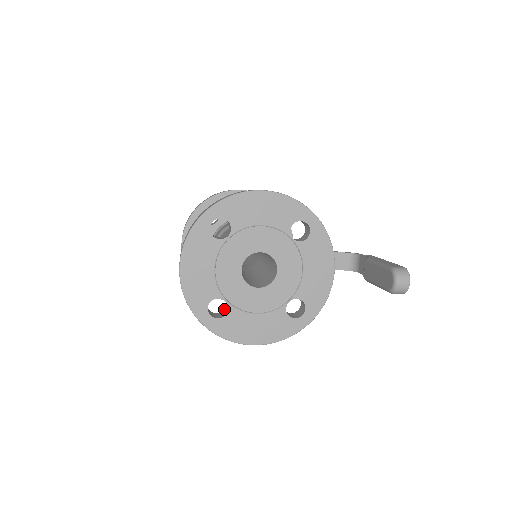
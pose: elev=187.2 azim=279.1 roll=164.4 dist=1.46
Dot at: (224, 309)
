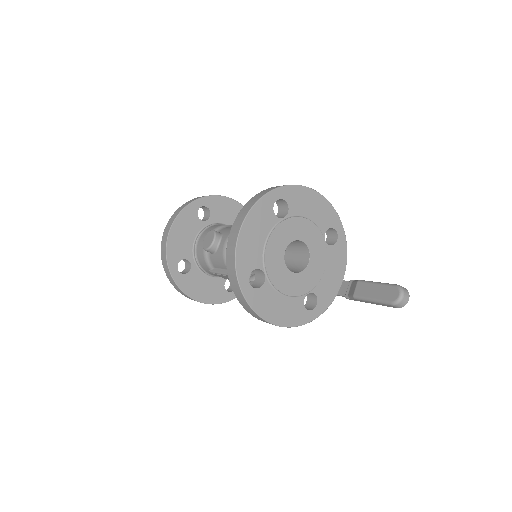
Dot at: occluded
